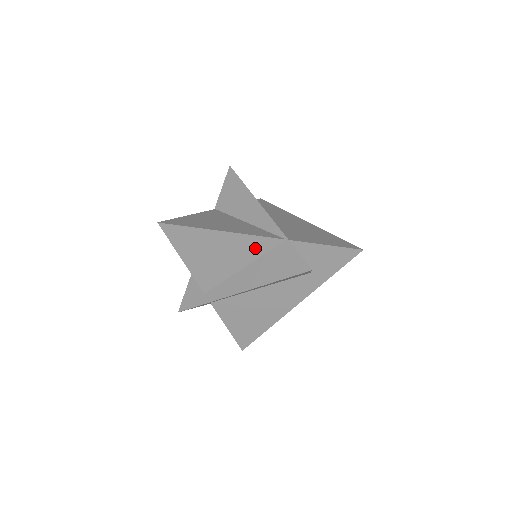
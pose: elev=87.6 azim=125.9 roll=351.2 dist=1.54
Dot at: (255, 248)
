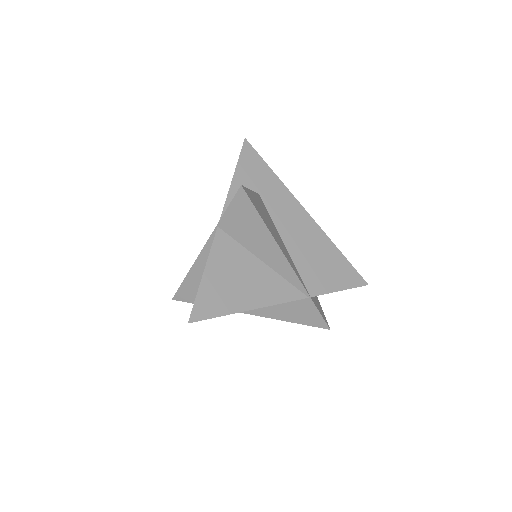
Dot at: occluded
